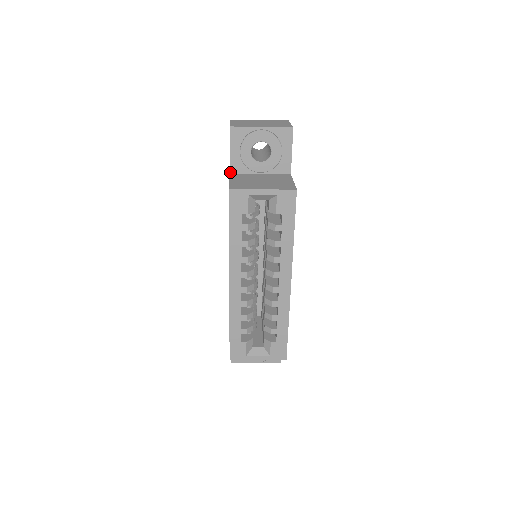
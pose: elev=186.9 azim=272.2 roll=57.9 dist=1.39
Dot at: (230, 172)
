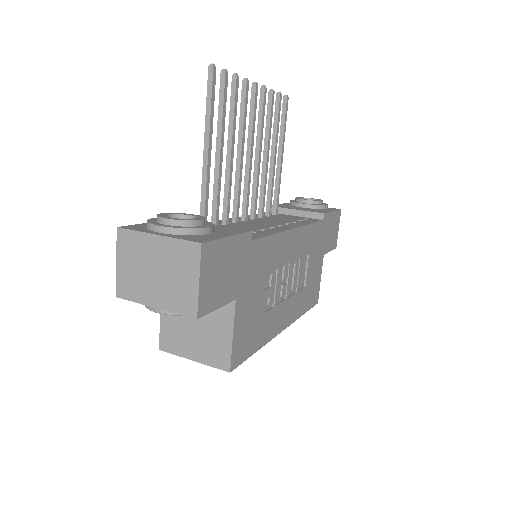
Dot at: occluded
